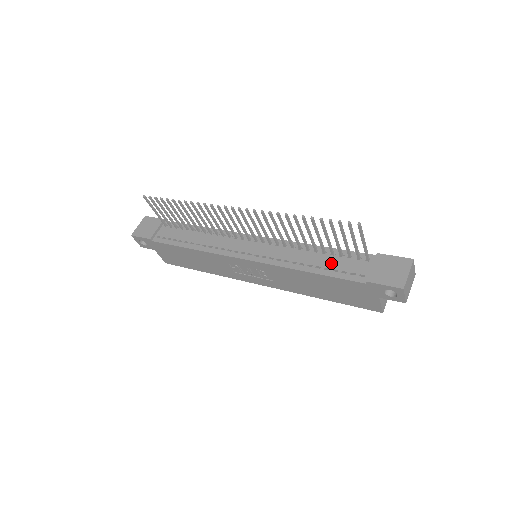
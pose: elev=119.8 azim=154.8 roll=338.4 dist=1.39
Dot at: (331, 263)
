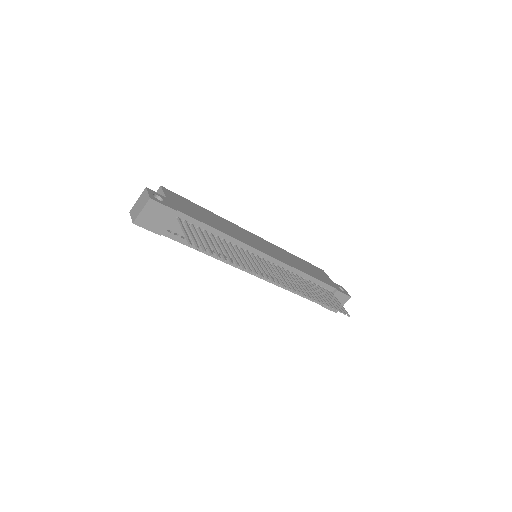
Dot at: occluded
